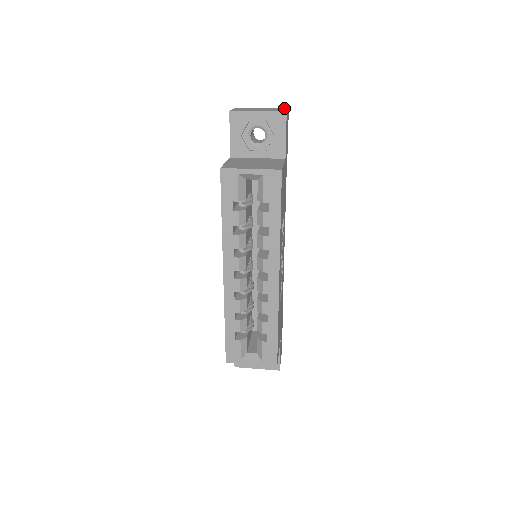
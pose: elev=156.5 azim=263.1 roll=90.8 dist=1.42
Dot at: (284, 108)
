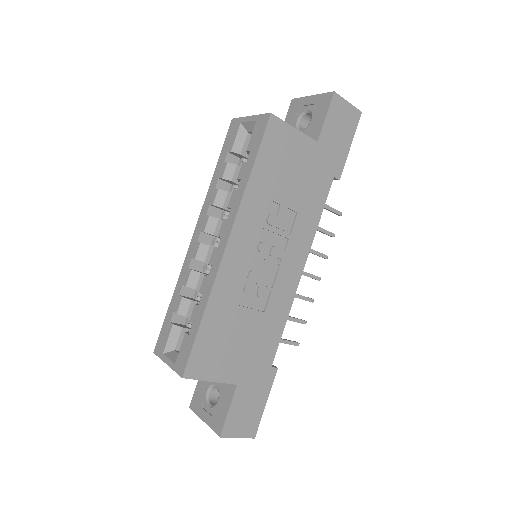
Dot at: (357, 111)
